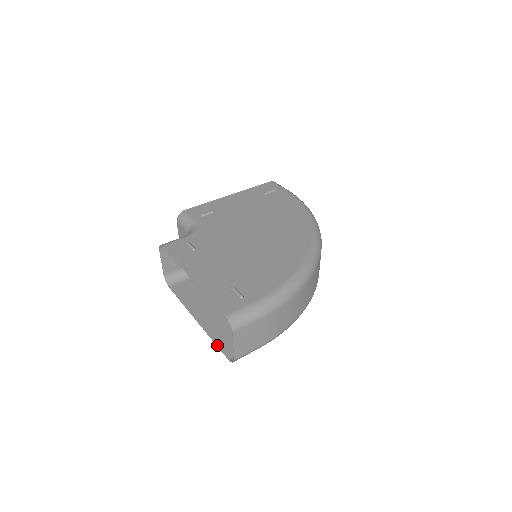
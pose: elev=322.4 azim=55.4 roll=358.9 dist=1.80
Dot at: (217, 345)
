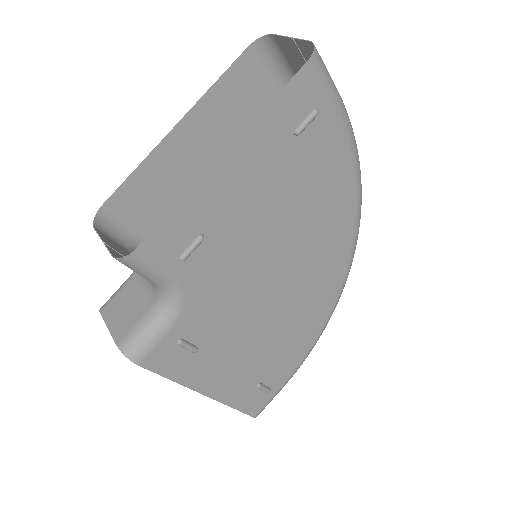
Dot at: occluded
